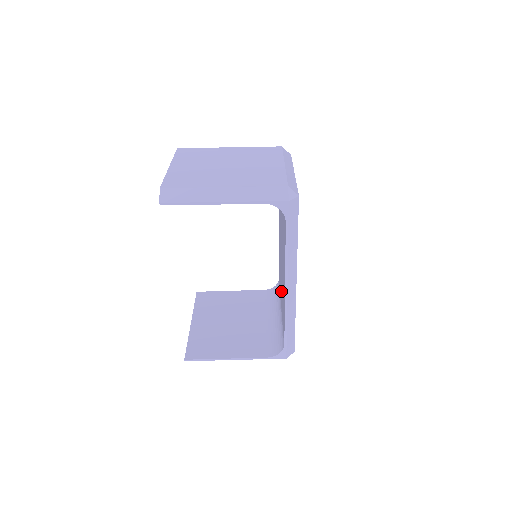
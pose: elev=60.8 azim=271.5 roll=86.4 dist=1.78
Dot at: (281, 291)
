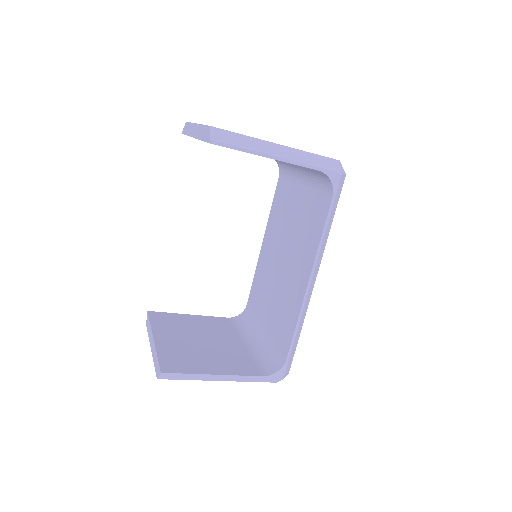
Dot at: (269, 306)
